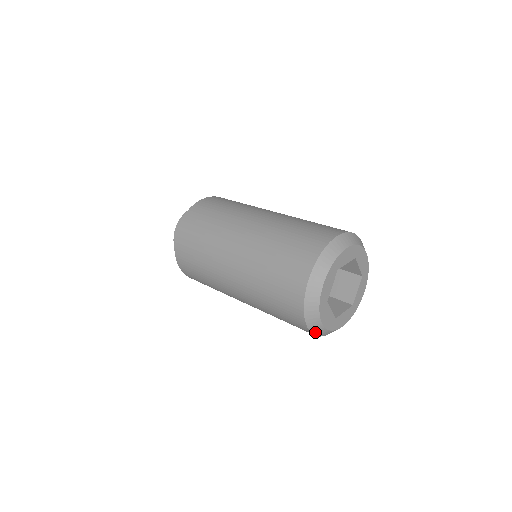
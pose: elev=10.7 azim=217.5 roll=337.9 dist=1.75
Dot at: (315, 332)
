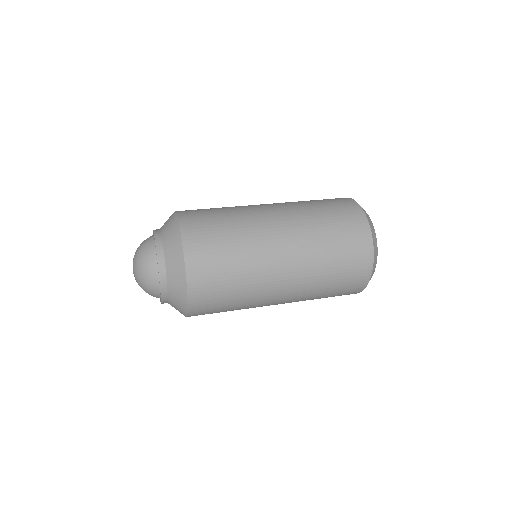
Dot at: (365, 287)
